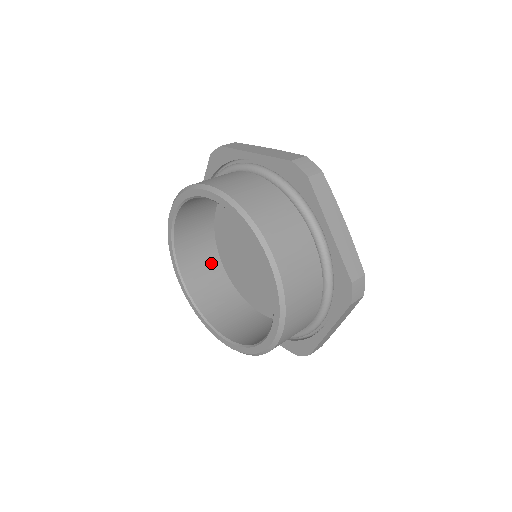
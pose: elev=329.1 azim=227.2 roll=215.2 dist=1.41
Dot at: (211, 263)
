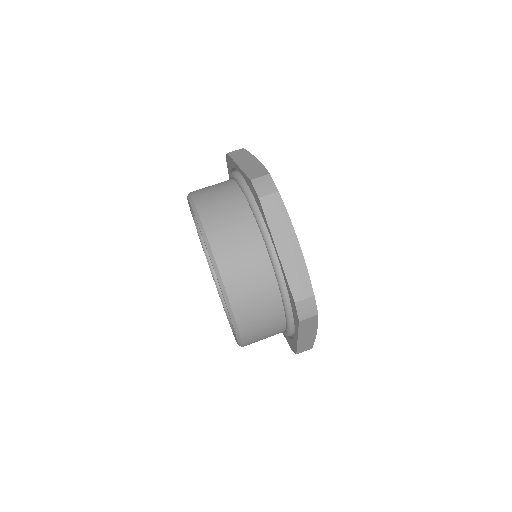
Dot at: occluded
